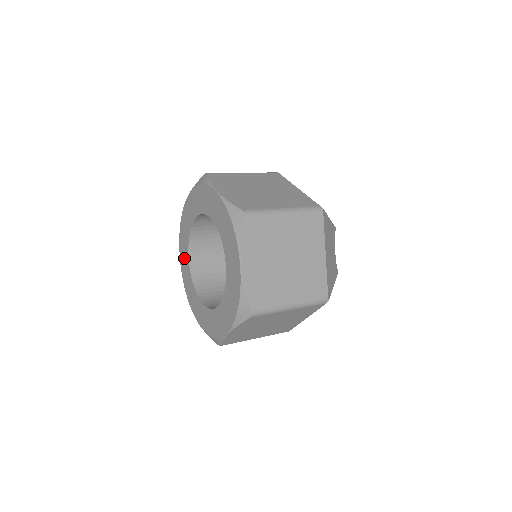
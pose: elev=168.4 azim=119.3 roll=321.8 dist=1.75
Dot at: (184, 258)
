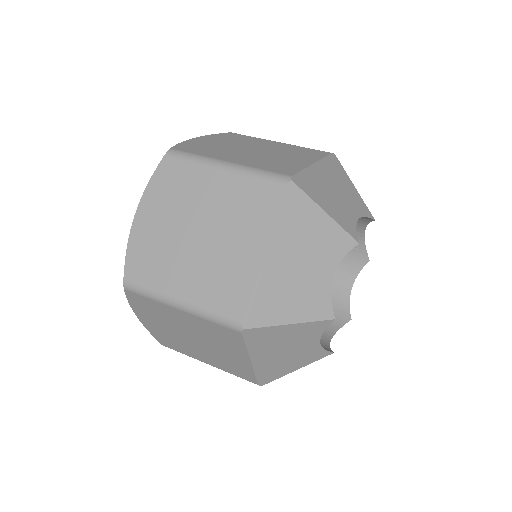
Dot at: occluded
